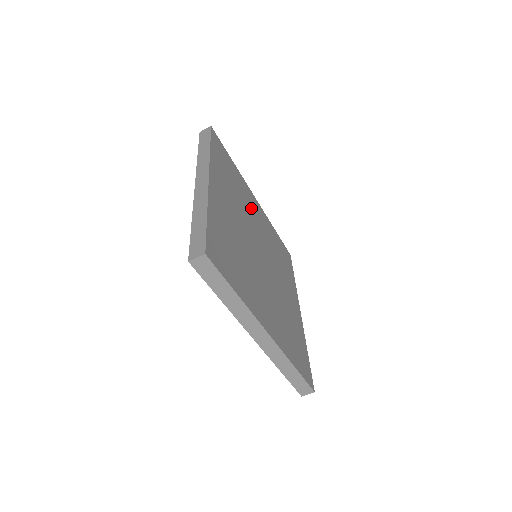
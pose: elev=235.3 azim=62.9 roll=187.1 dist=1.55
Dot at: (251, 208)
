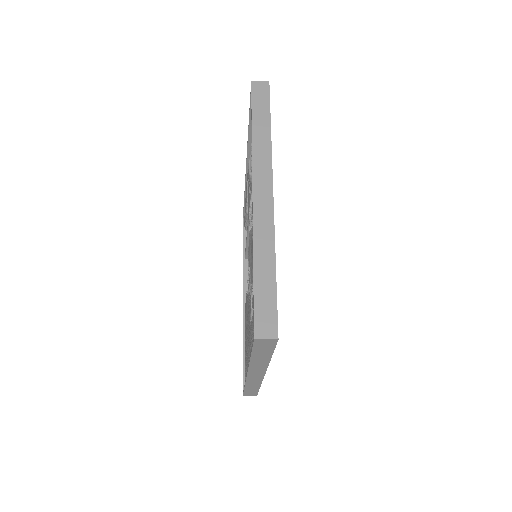
Dot at: occluded
